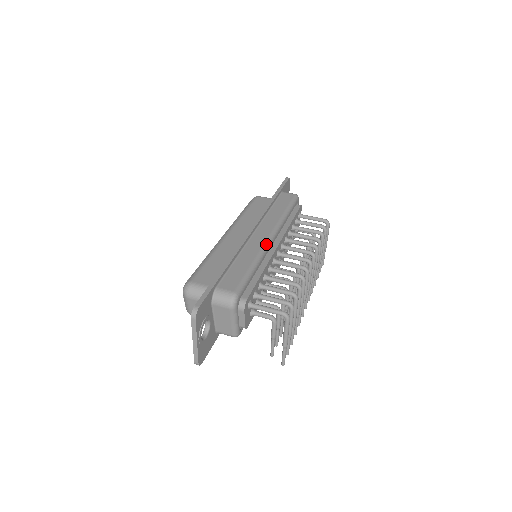
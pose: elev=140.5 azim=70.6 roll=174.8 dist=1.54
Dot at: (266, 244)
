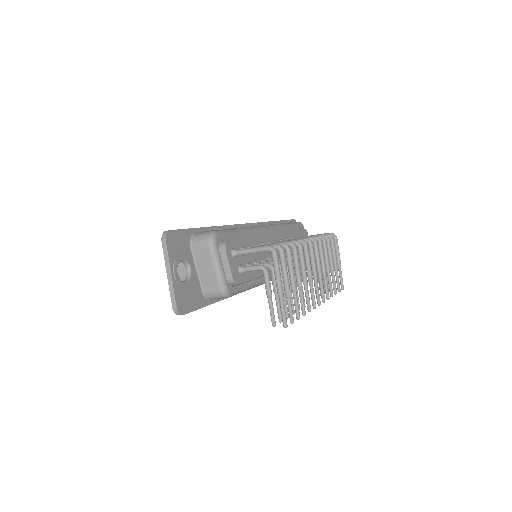
Dot at: (258, 226)
